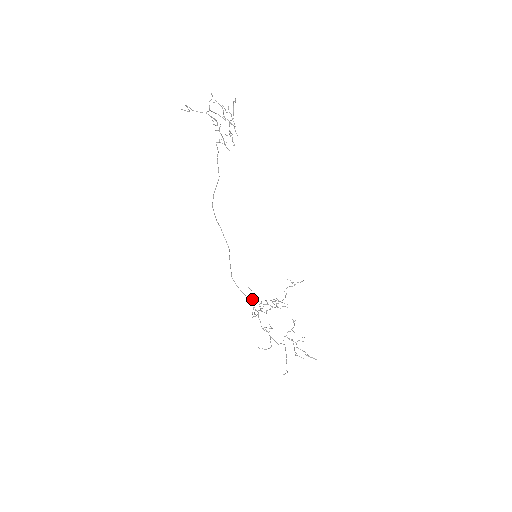
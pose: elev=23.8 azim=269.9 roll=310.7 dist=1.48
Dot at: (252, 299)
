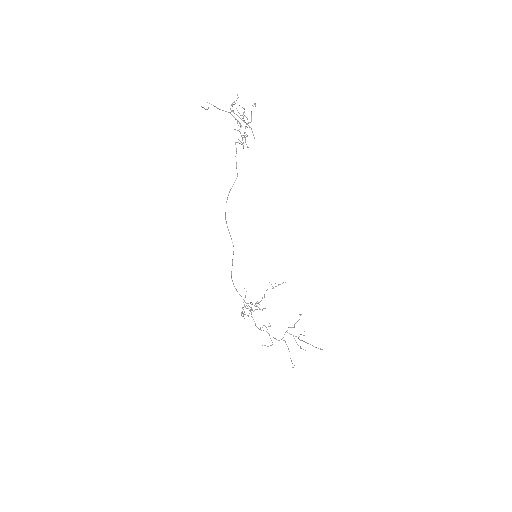
Dot at: (244, 300)
